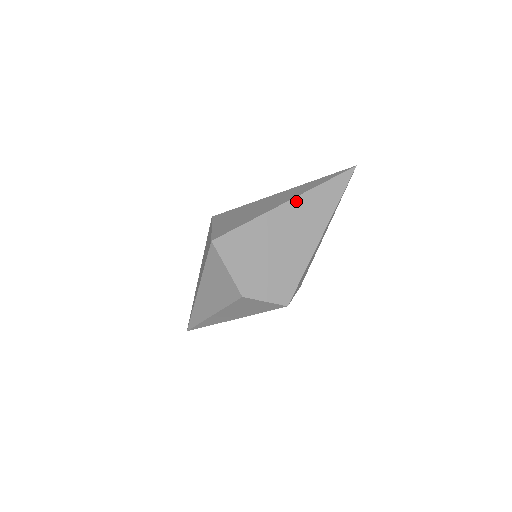
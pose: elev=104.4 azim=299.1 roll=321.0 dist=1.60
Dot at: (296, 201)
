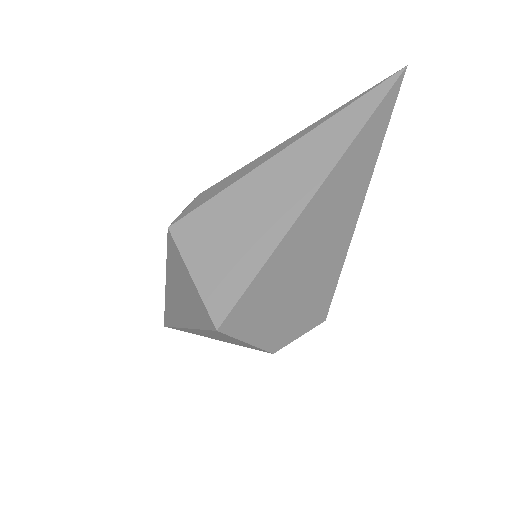
Dot at: (324, 188)
